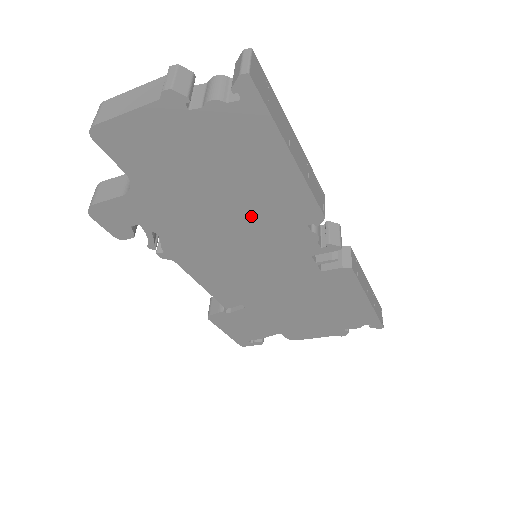
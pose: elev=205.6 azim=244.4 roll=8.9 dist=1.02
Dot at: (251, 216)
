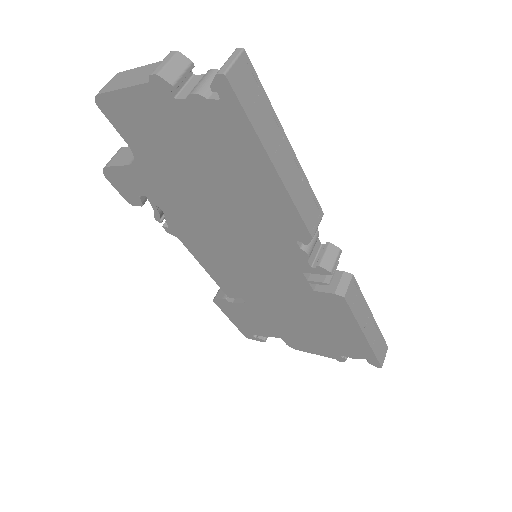
Dot at: (242, 216)
